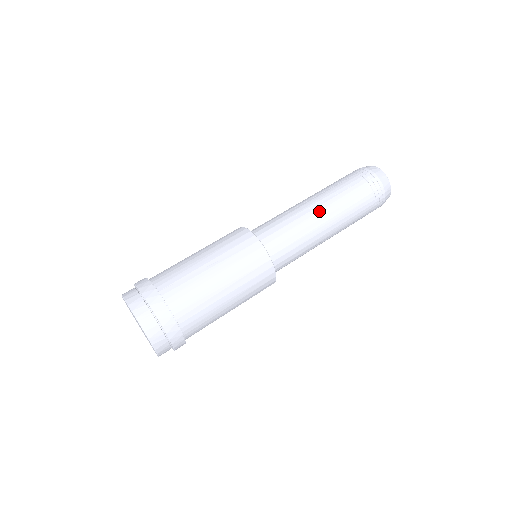
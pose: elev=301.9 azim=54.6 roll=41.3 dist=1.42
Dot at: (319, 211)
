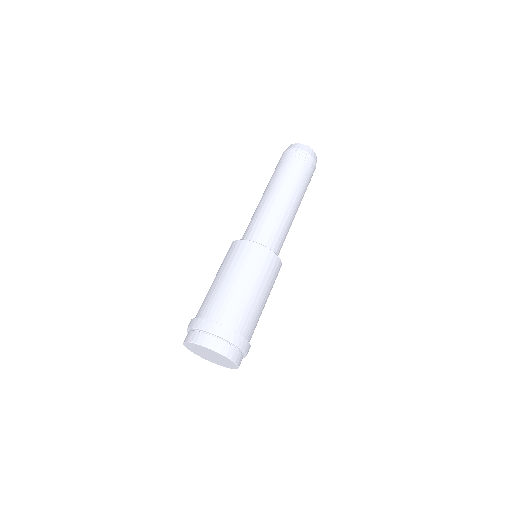
Dot at: (295, 208)
